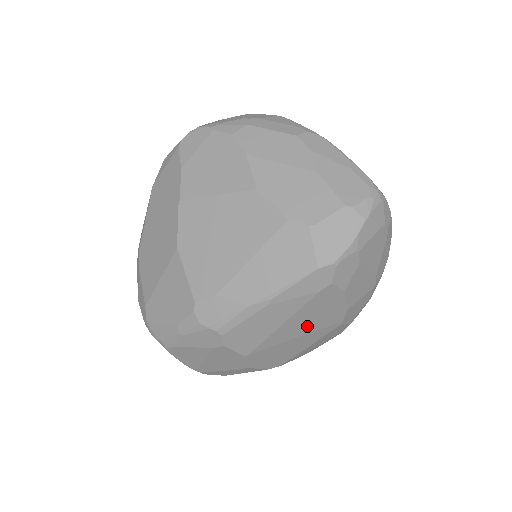
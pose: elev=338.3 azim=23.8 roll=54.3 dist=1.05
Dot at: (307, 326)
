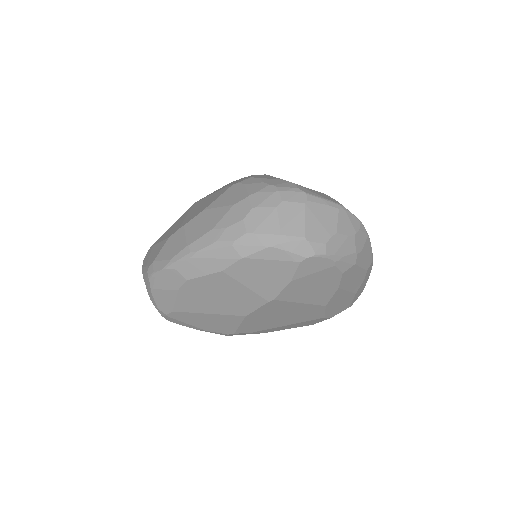
Dot at: occluded
